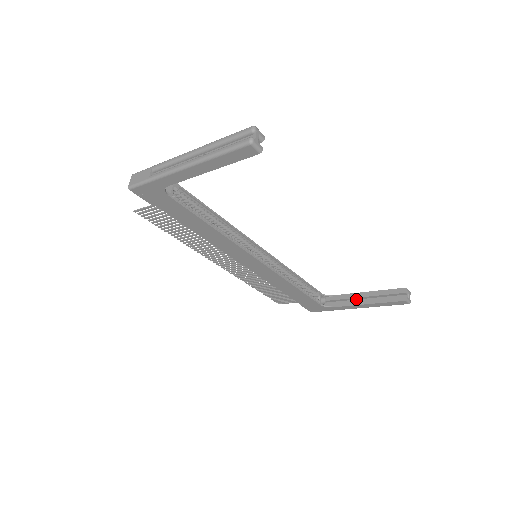
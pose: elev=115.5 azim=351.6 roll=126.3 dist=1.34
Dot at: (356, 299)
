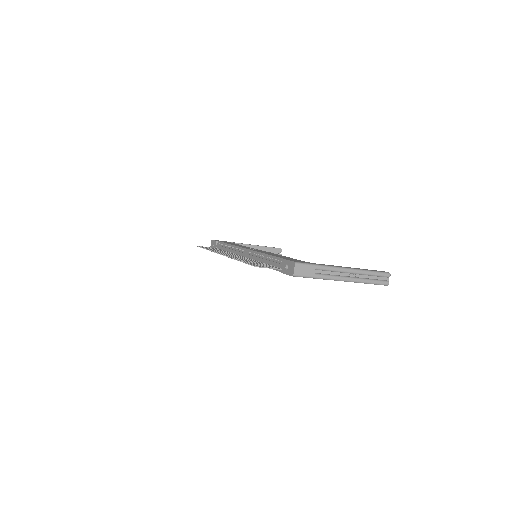
Dot at: occluded
